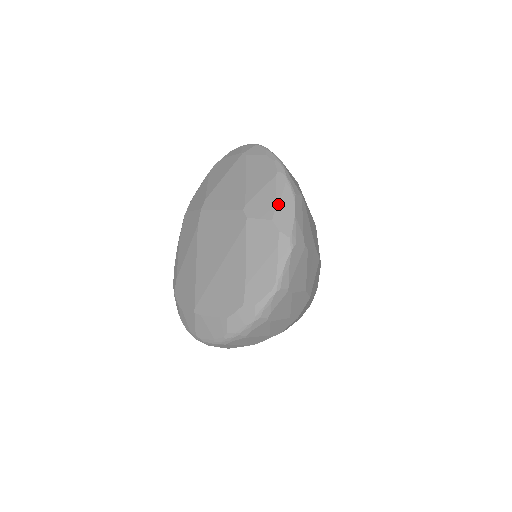
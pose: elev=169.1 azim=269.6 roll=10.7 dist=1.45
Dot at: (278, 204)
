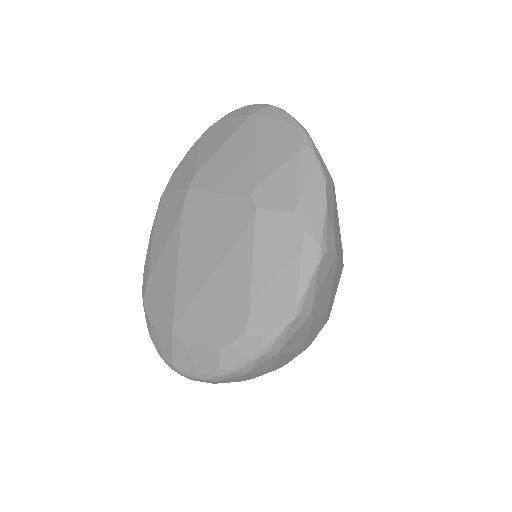
Dot at: (303, 191)
